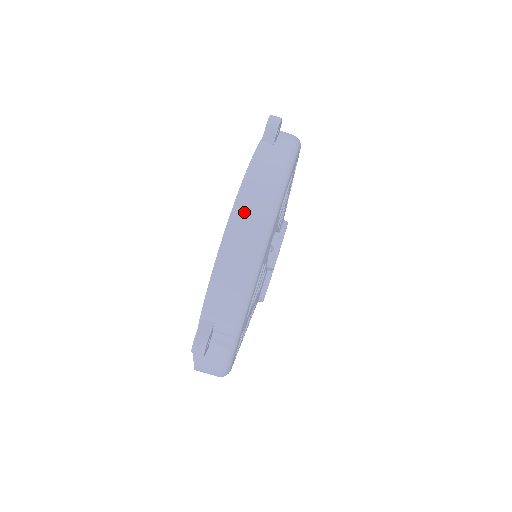
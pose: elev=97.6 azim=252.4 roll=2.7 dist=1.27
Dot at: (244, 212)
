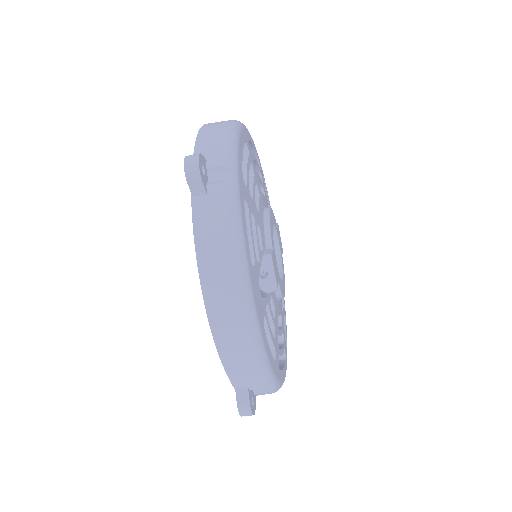
Dot at: (216, 303)
